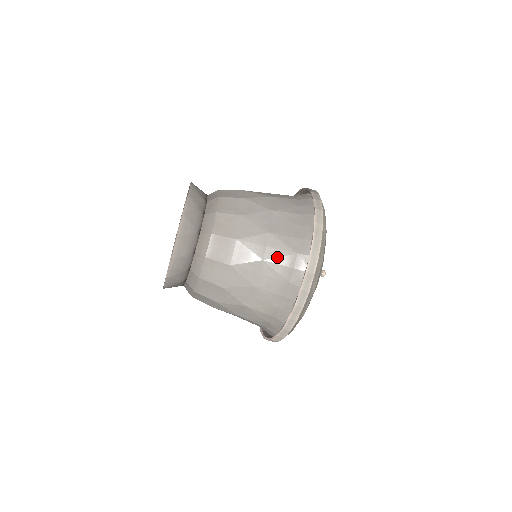
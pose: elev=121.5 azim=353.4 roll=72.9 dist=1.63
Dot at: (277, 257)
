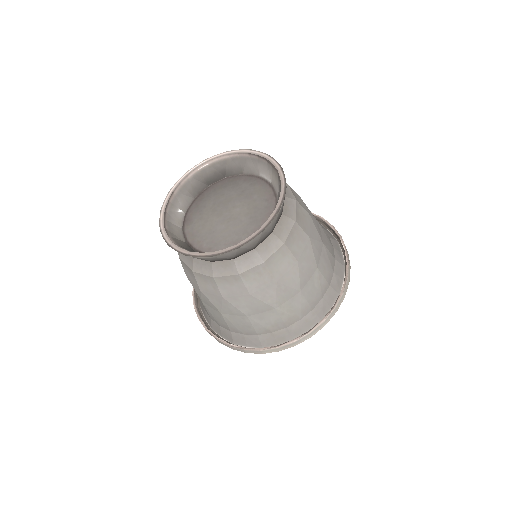
Dot at: (324, 269)
